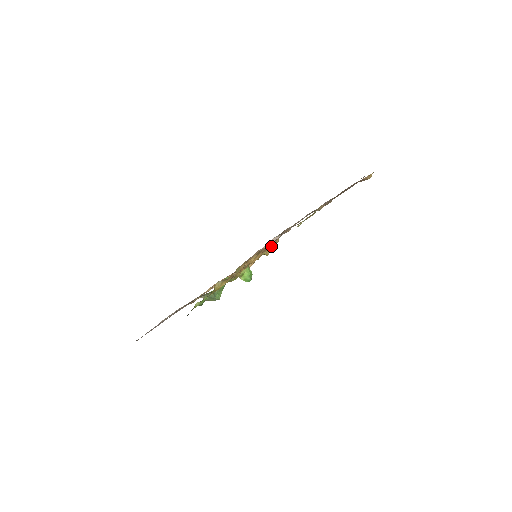
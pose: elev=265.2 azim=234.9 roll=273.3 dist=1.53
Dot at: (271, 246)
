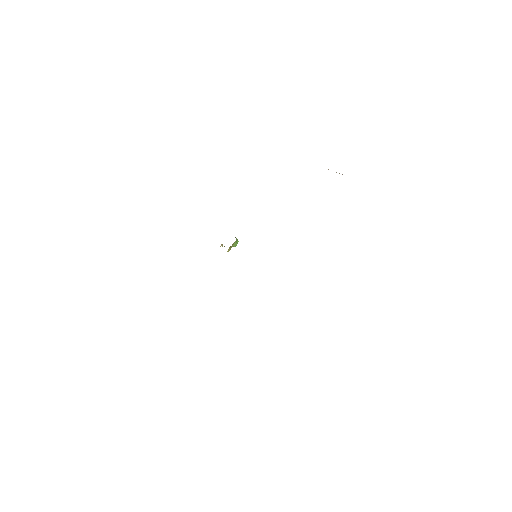
Dot at: occluded
